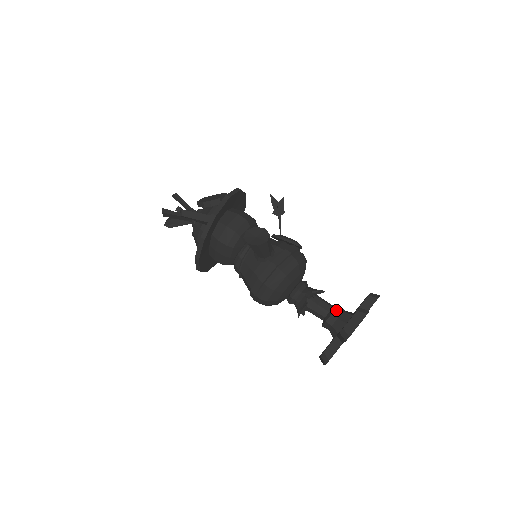
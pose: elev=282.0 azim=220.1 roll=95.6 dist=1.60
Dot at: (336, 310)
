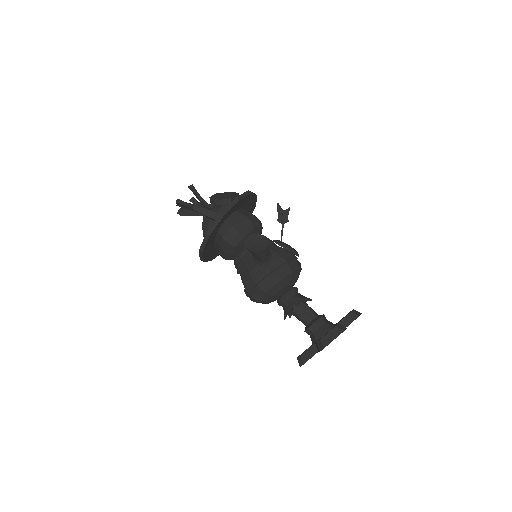
Dot at: (319, 320)
